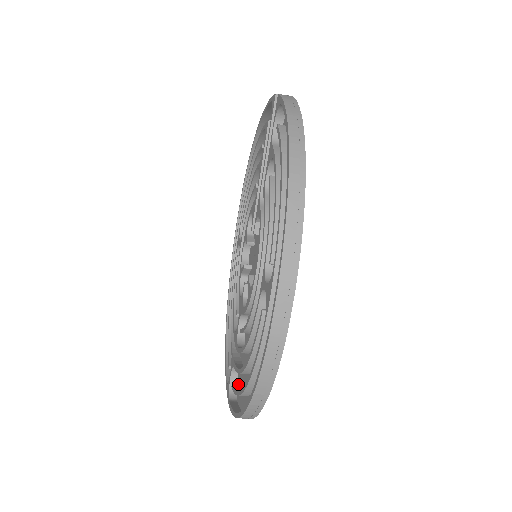
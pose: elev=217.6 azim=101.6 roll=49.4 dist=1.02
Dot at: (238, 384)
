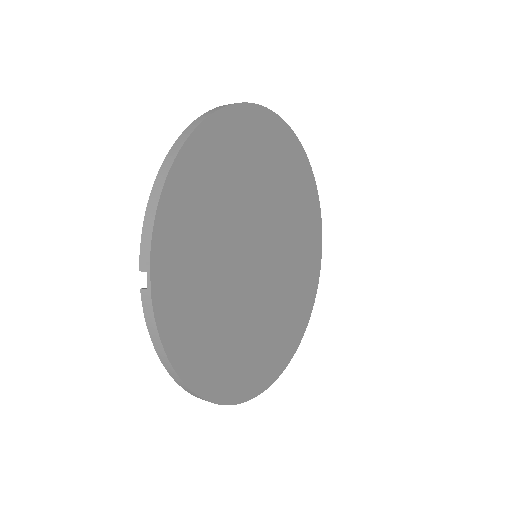
Dot at: occluded
